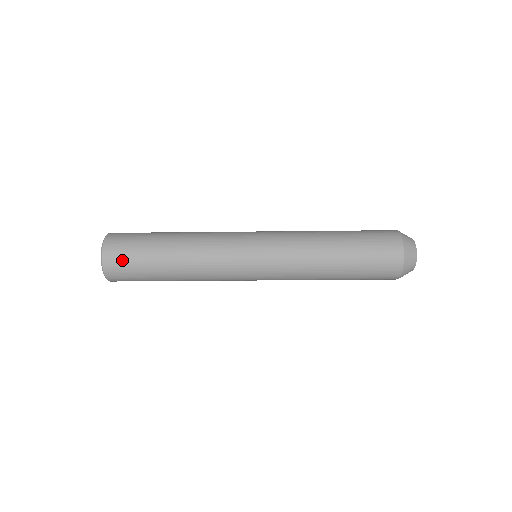
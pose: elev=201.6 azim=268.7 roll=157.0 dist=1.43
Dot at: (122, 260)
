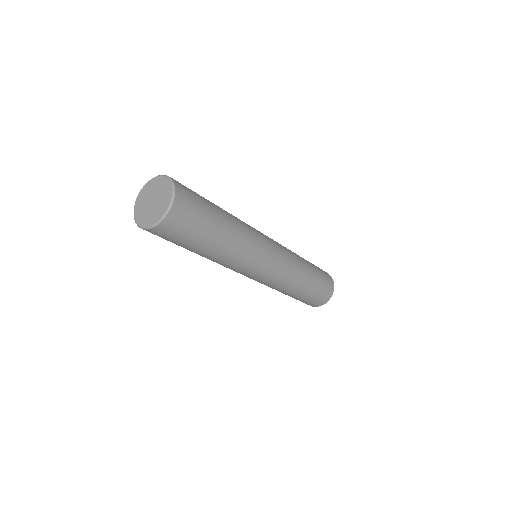
Dot at: (186, 220)
